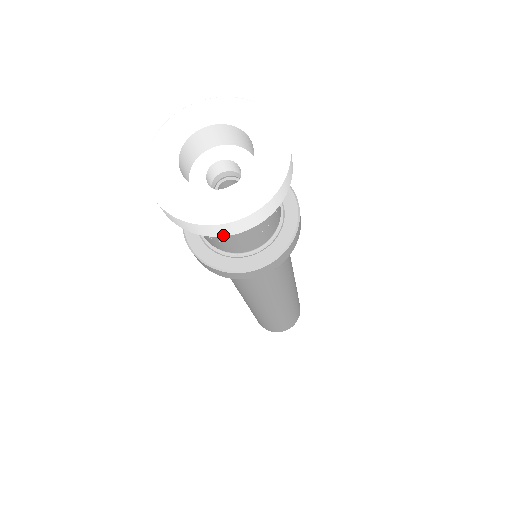
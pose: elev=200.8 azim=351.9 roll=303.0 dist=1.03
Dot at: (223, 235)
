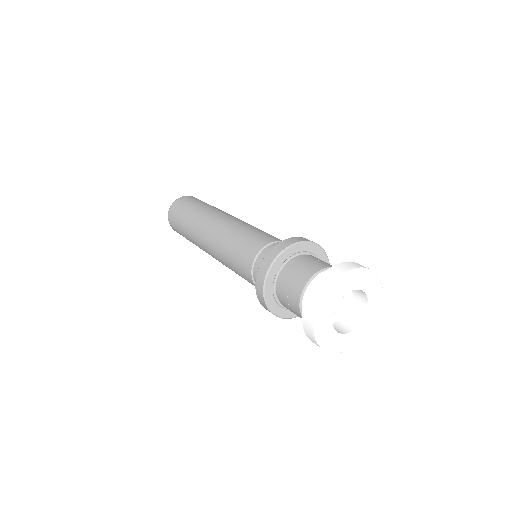
Dot at: occluded
